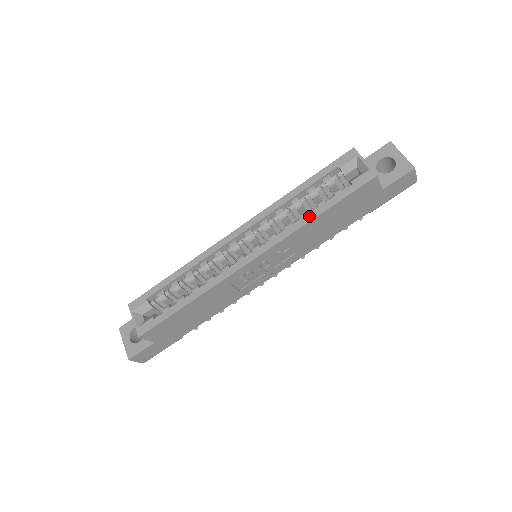
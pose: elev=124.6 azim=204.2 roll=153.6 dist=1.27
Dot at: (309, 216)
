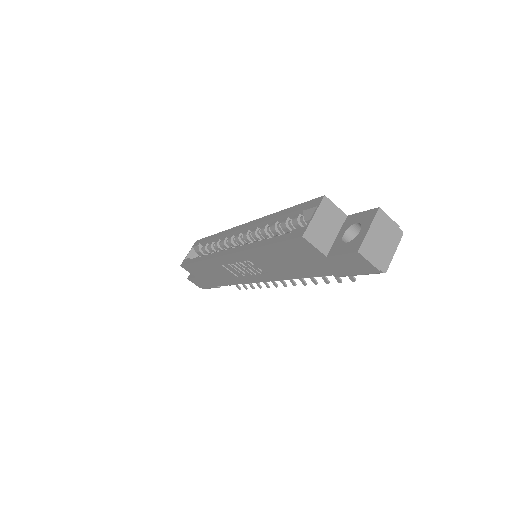
Dot at: (259, 243)
